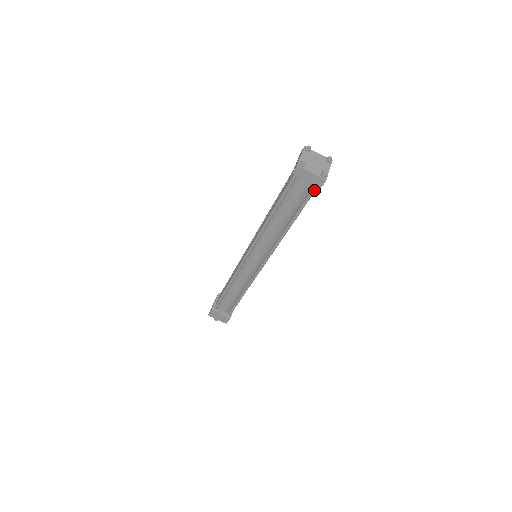
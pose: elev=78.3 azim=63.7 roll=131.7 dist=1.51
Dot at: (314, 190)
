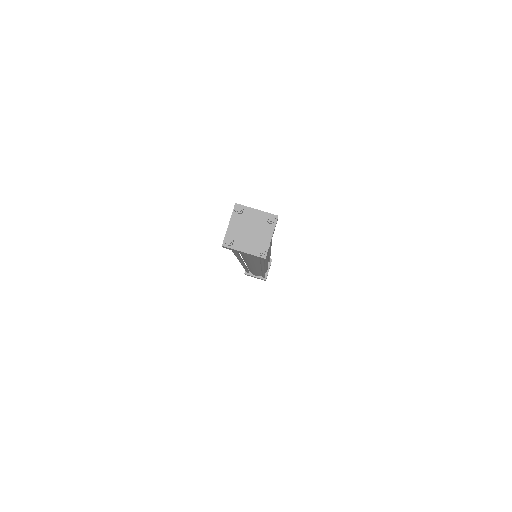
Dot at: occluded
